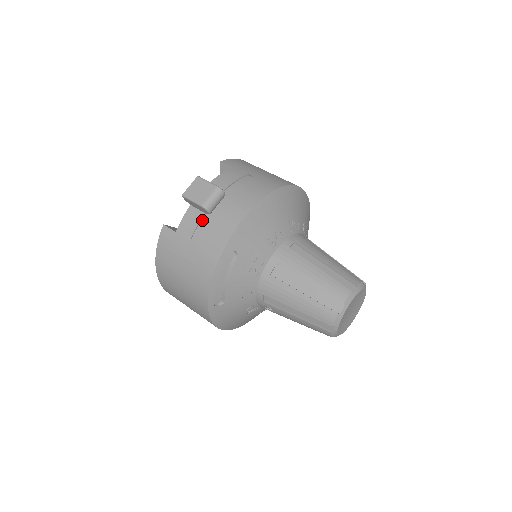
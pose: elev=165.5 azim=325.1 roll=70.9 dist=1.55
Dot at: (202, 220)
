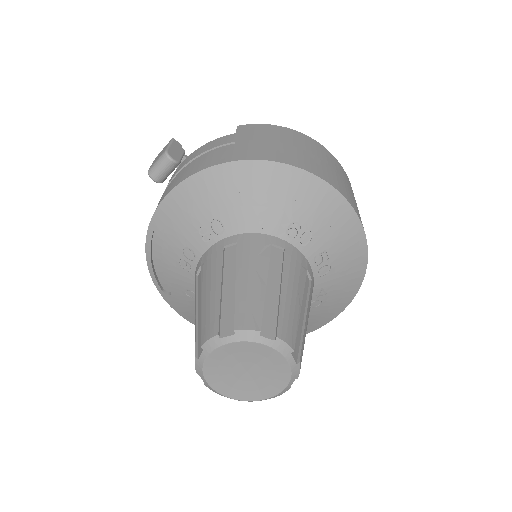
Dot at: occluded
